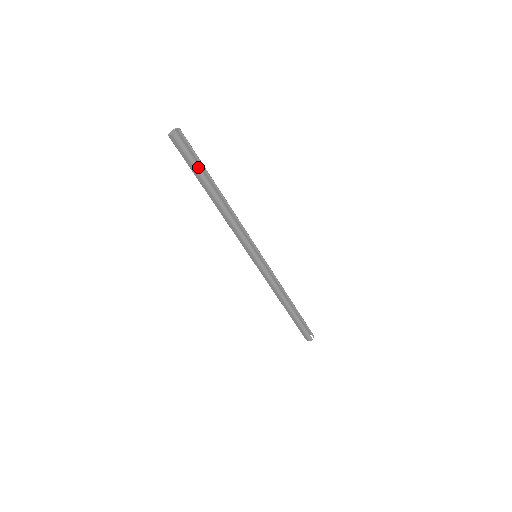
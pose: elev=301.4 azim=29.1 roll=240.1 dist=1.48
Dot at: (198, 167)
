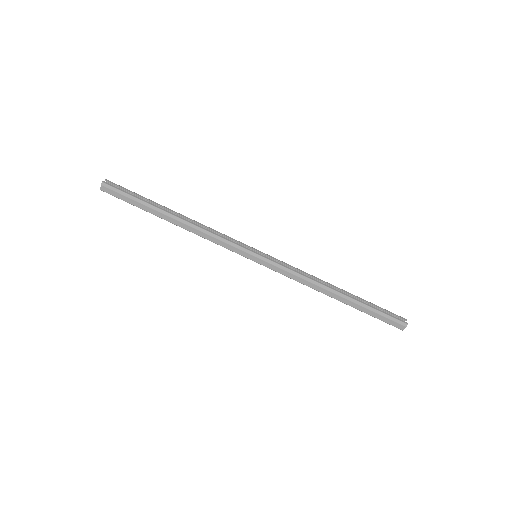
Dot at: (138, 198)
